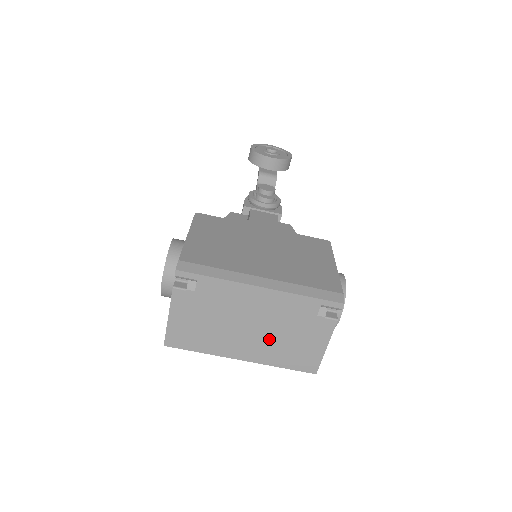
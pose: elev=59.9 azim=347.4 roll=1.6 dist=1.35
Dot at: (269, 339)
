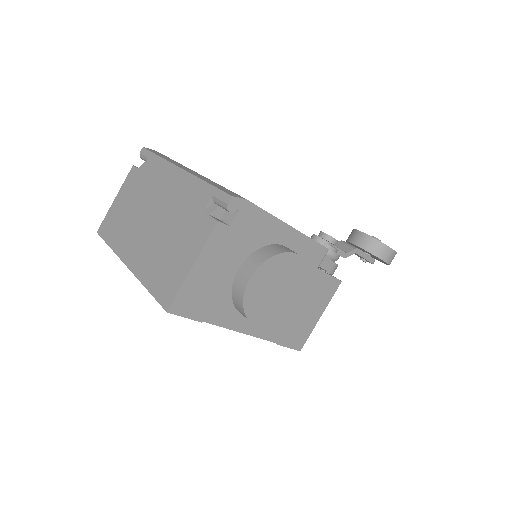
Dot at: (156, 240)
